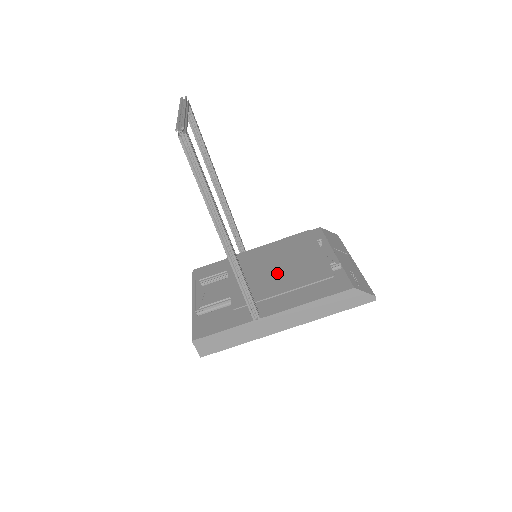
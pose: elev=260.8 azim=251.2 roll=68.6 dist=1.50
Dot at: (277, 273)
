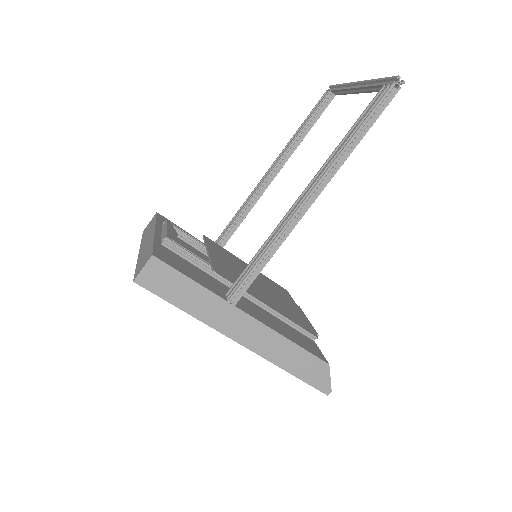
Dot at: (260, 288)
